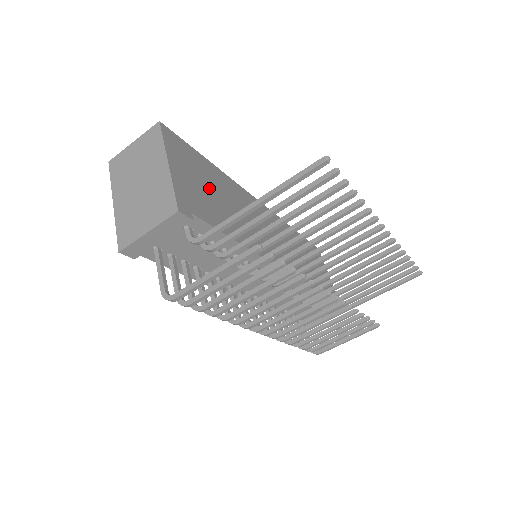
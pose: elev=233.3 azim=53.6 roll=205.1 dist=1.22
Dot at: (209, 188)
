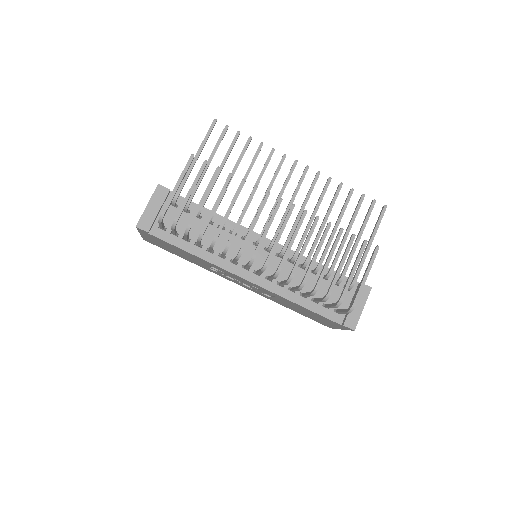
Dot at: occluded
